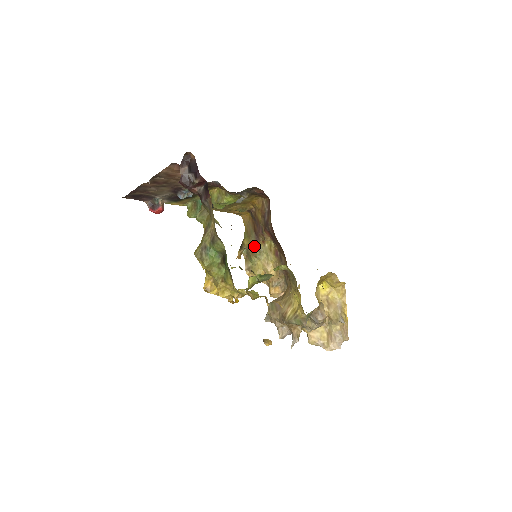
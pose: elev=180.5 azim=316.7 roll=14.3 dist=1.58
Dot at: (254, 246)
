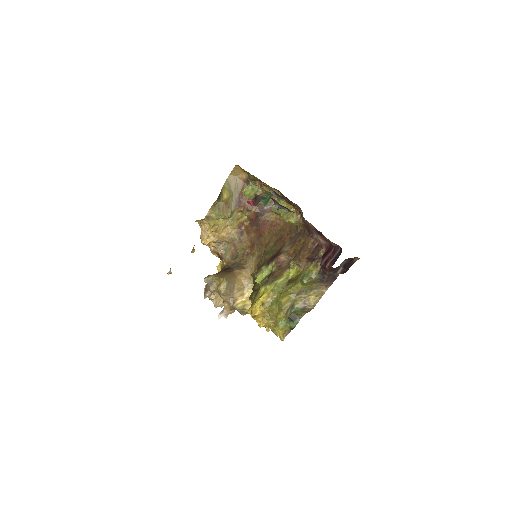
Dot at: (230, 206)
